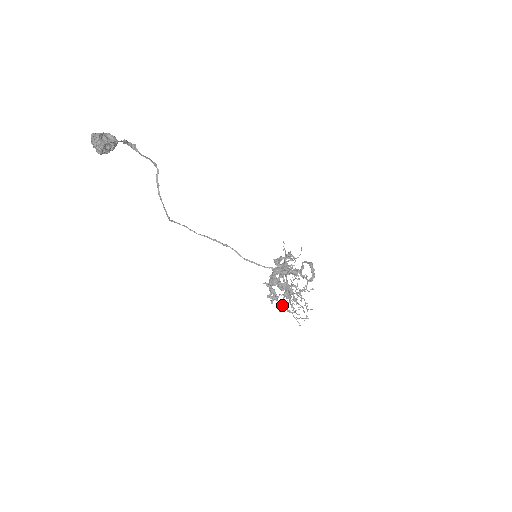
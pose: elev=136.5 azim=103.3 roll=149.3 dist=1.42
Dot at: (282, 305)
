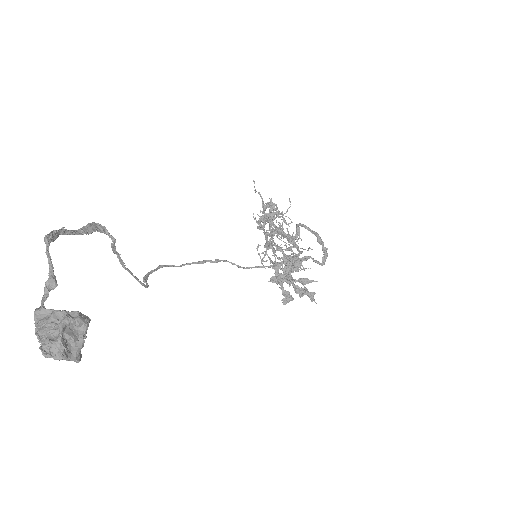
Dot at: occluded
